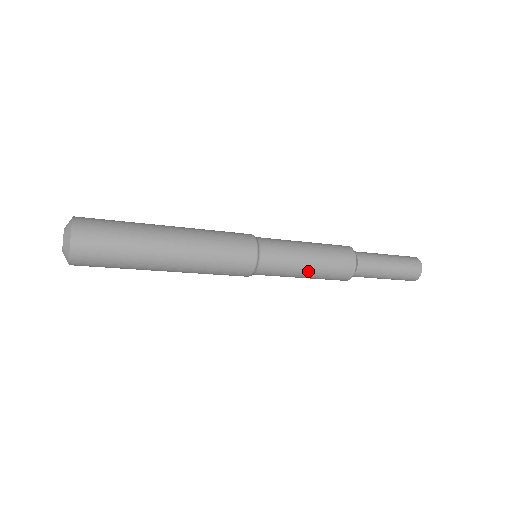
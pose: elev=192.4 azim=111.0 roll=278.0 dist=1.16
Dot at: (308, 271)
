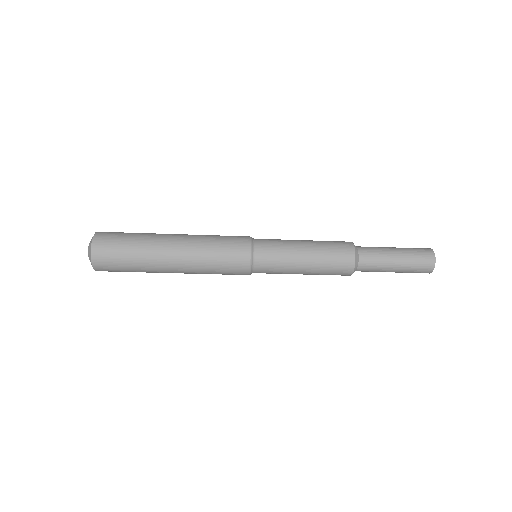
Dot at: (304, 273)
